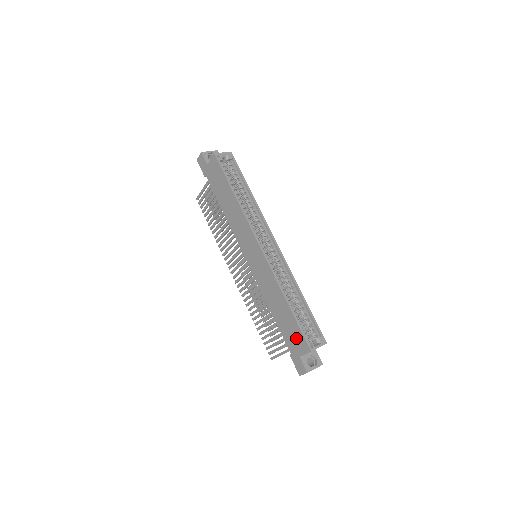
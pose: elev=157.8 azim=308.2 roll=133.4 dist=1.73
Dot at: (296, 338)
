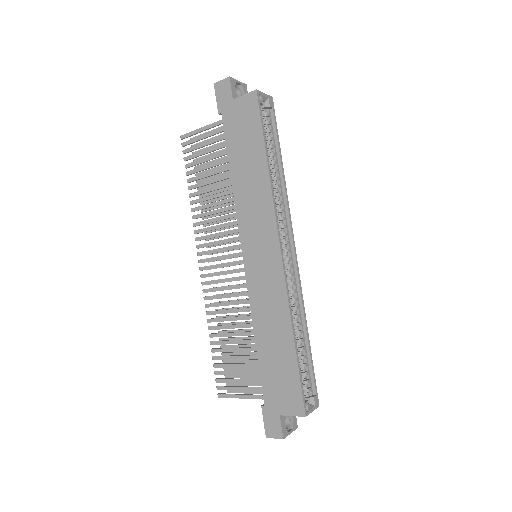
Dot at: (286, 391)
